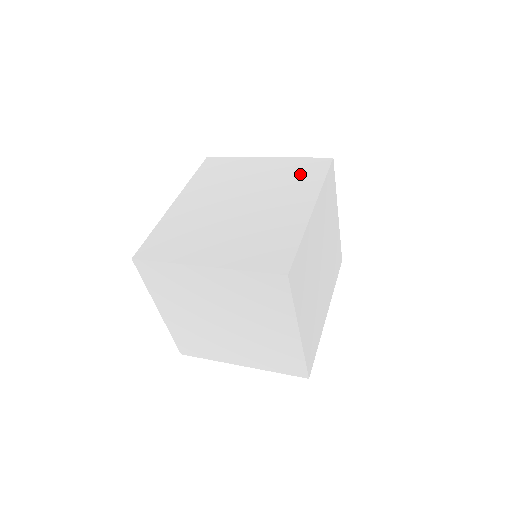
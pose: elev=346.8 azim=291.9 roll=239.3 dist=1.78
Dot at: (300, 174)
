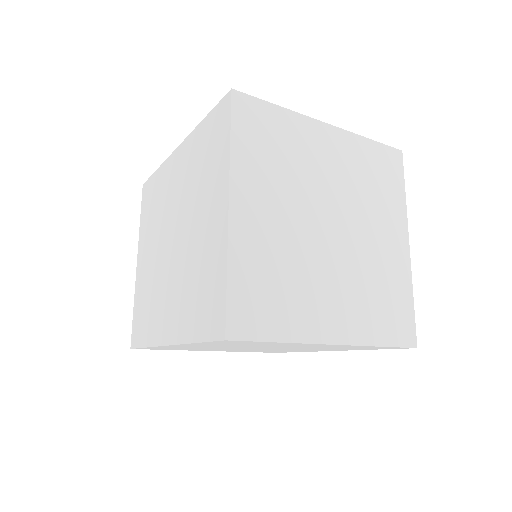
Dot at: occluded
